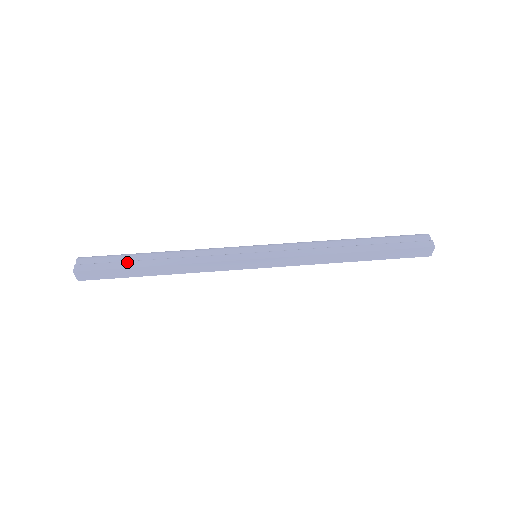
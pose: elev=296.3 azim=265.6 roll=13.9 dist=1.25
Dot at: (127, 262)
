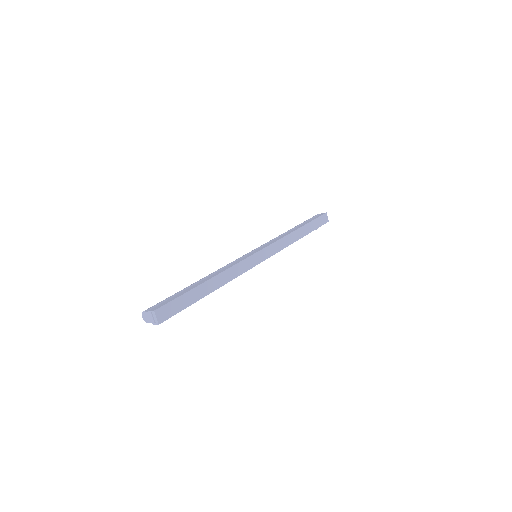
Dot at: (186, 289)
